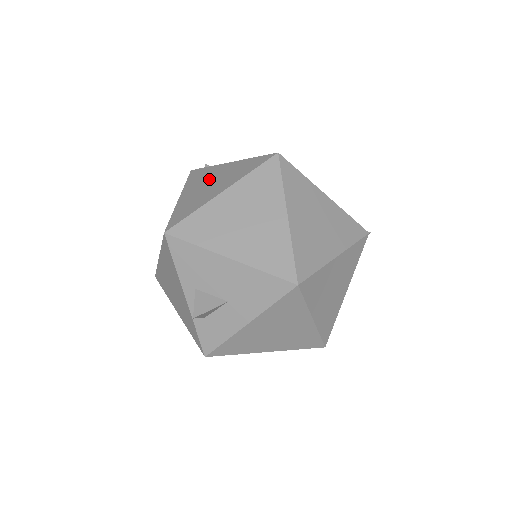
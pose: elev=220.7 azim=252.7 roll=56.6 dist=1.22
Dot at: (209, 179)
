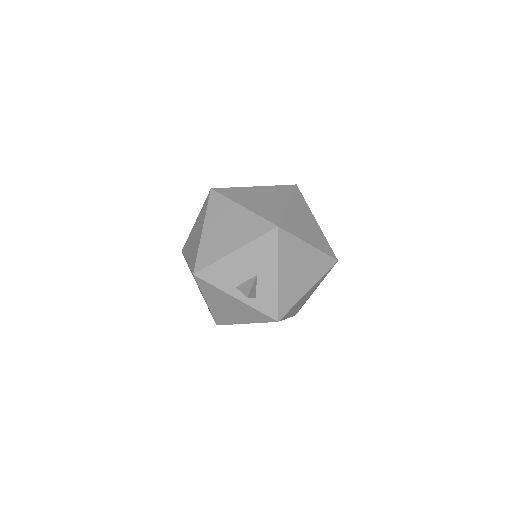
Dot at: (192, 238)
